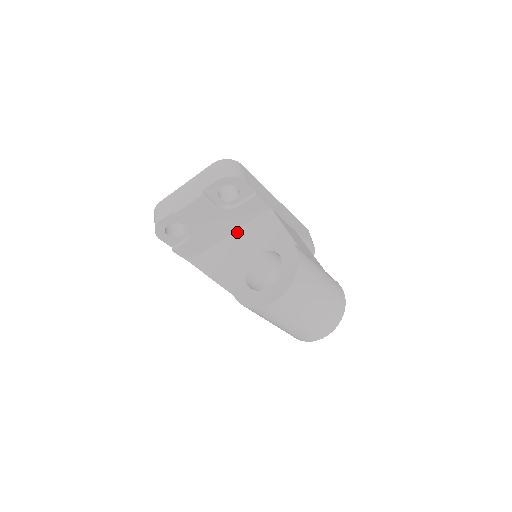
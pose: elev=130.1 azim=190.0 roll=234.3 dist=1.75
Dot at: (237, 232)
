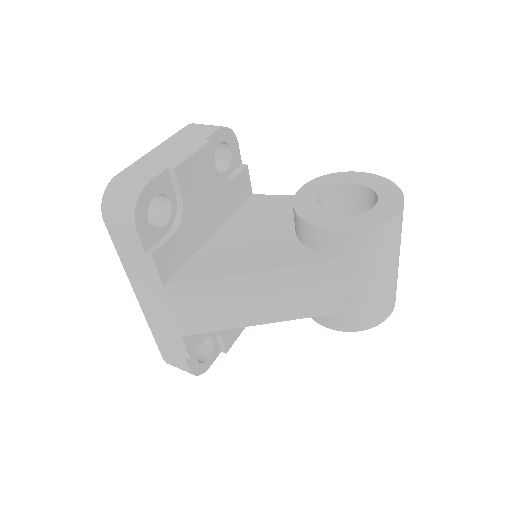
Dot at: (225, 226)
